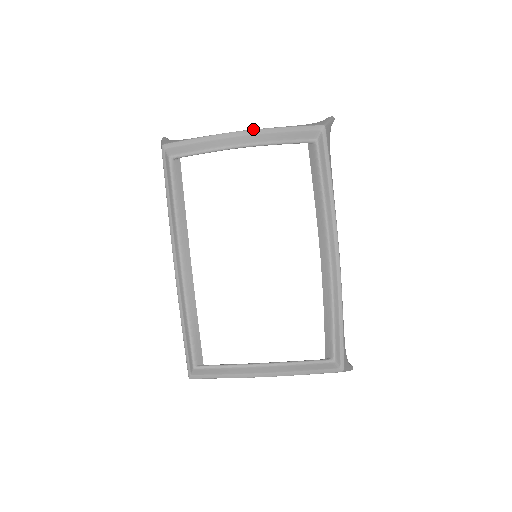
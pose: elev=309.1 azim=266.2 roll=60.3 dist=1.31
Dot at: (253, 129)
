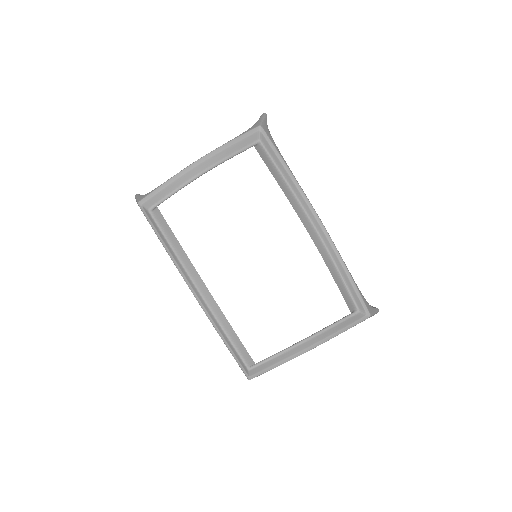
Dot at: occluded
